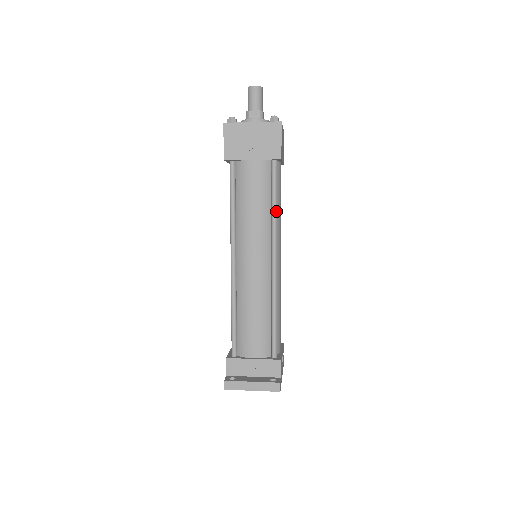
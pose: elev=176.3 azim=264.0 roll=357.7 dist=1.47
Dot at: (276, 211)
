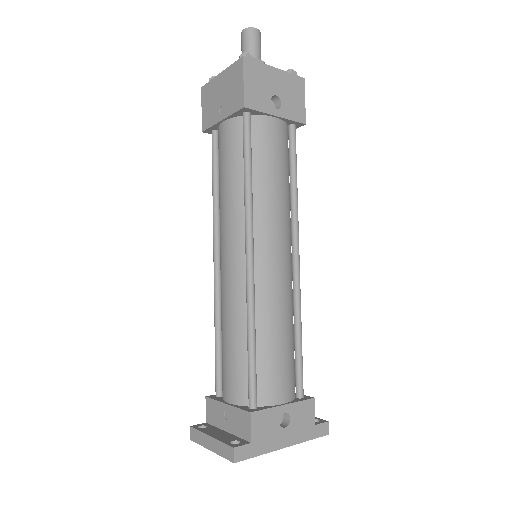
Dot at: (248, 183)
